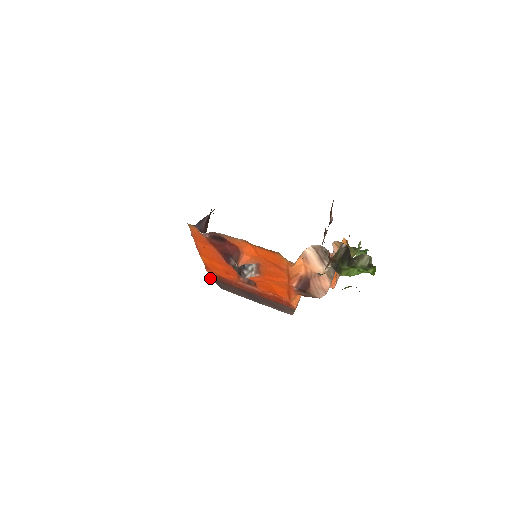
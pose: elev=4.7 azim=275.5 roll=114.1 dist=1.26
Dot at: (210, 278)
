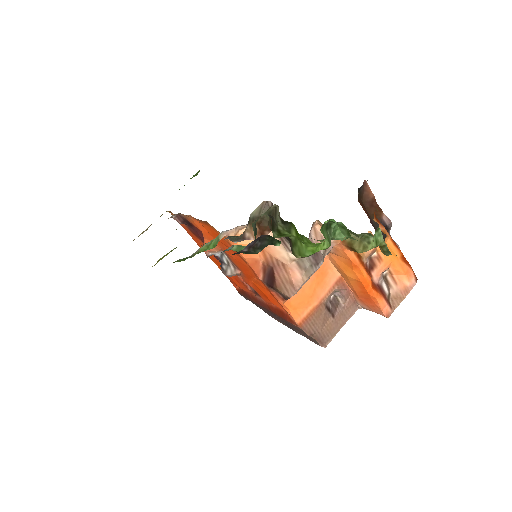
Dot at: (241, 294)
